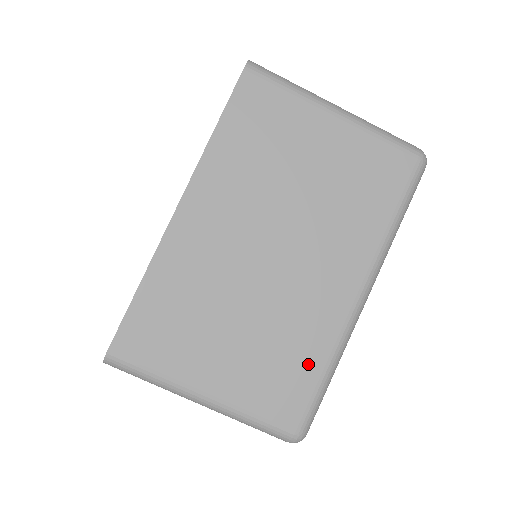
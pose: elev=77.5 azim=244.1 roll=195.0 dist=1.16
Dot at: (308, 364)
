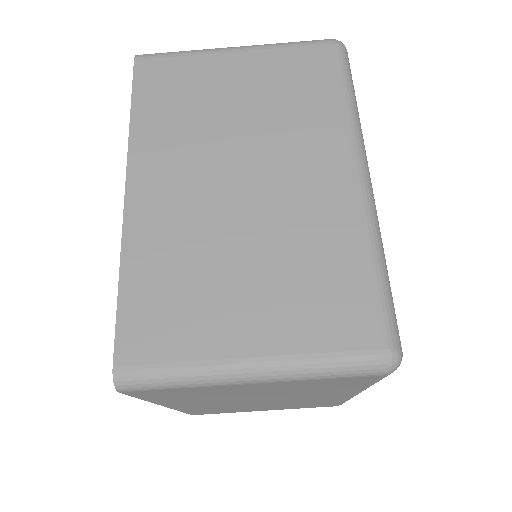
Dot at: (349, 267)
